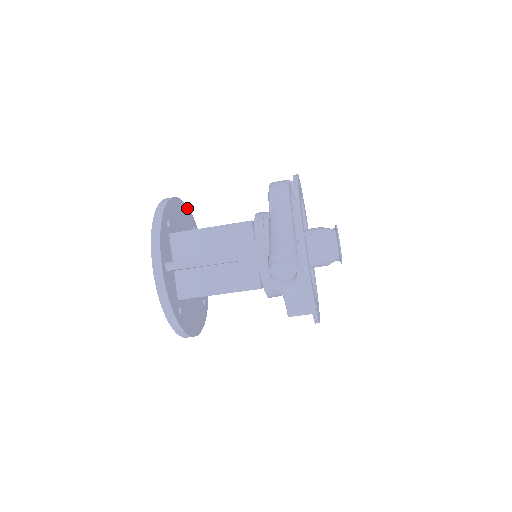
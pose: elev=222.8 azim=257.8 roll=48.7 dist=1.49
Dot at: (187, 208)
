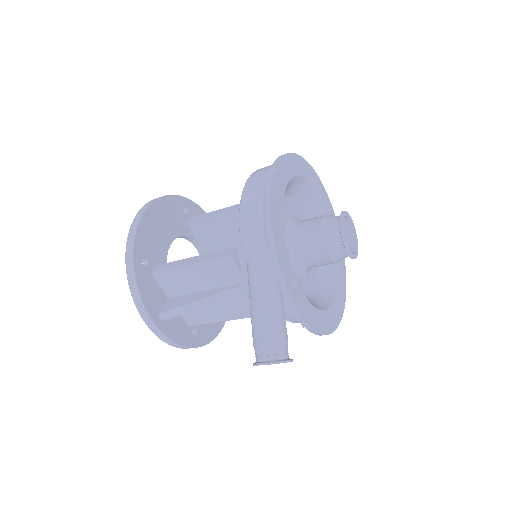
Dot at: (166, 198)
